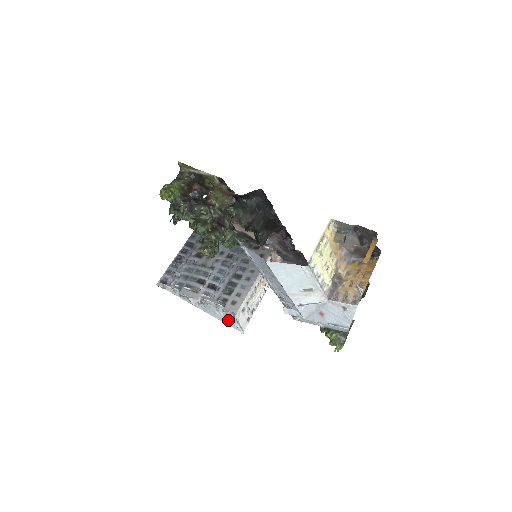
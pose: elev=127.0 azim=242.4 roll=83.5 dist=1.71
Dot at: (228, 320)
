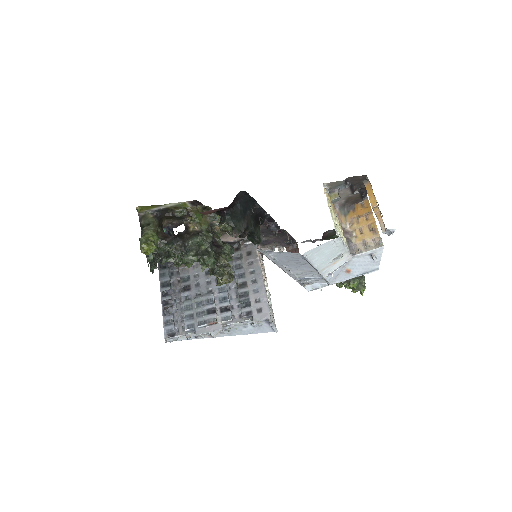
Dot at: (258, 329)
